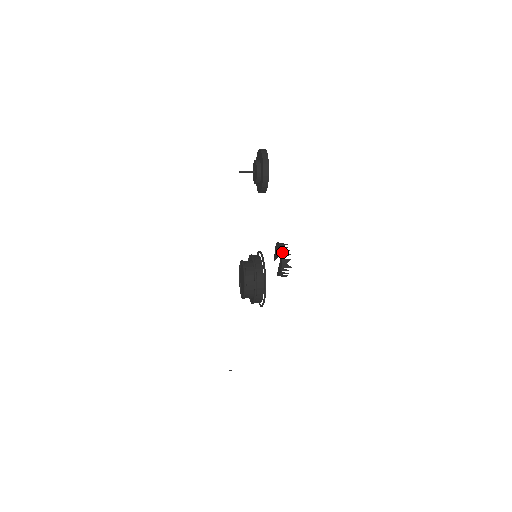
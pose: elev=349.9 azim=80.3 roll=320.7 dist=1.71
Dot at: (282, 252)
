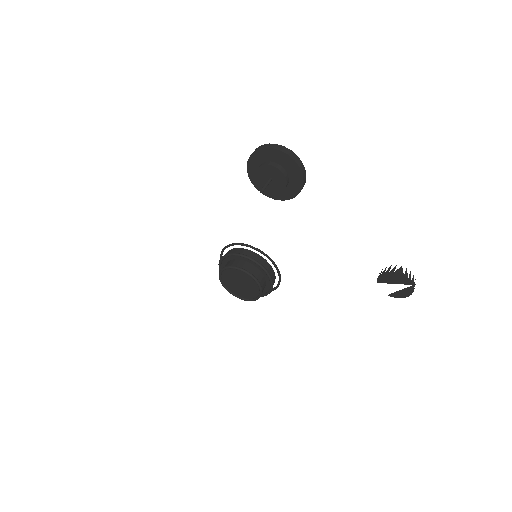
Dot at: (413, 282)
